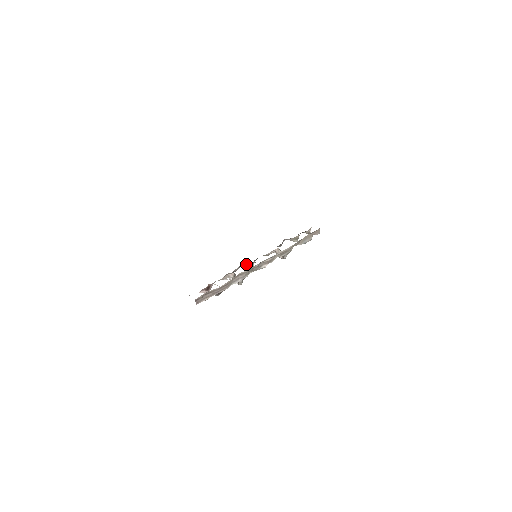
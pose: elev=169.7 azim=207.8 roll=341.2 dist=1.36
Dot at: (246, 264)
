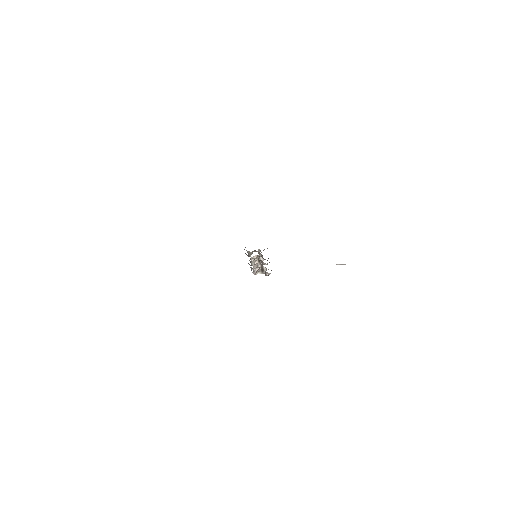
Dot at: (251, 262)
